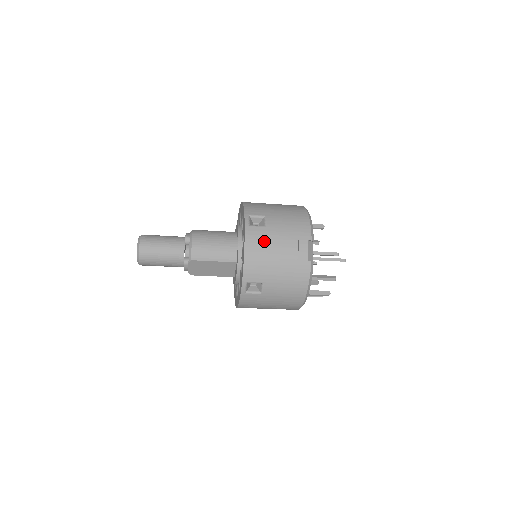
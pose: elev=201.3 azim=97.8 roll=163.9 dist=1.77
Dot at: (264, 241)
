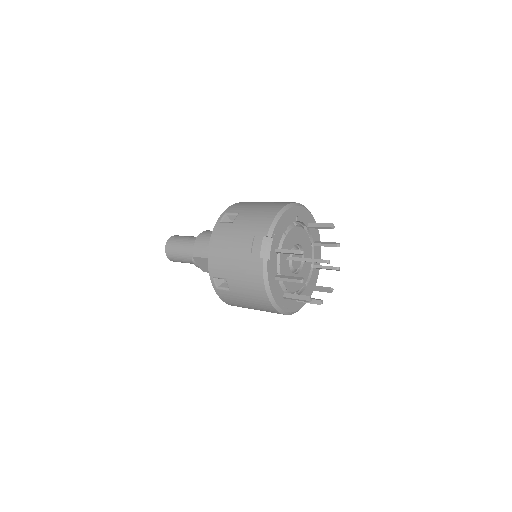
Dot at: (226, 237)
